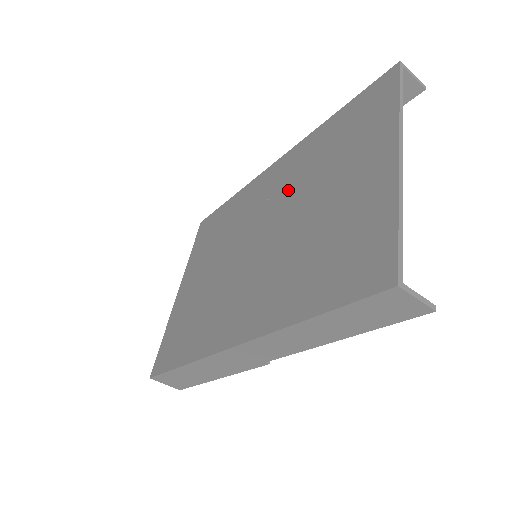
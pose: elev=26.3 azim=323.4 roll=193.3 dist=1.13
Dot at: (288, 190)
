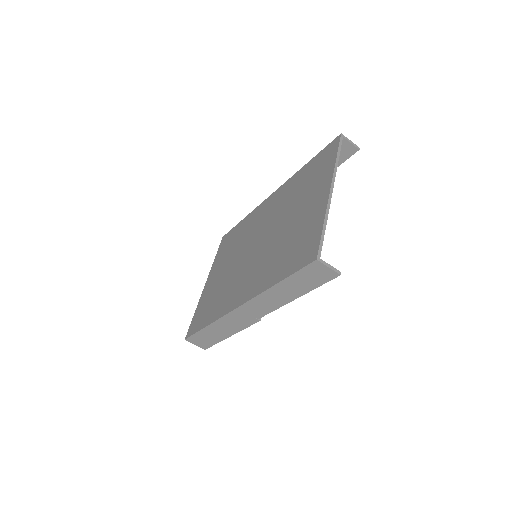
Dot at: (276, 212)
